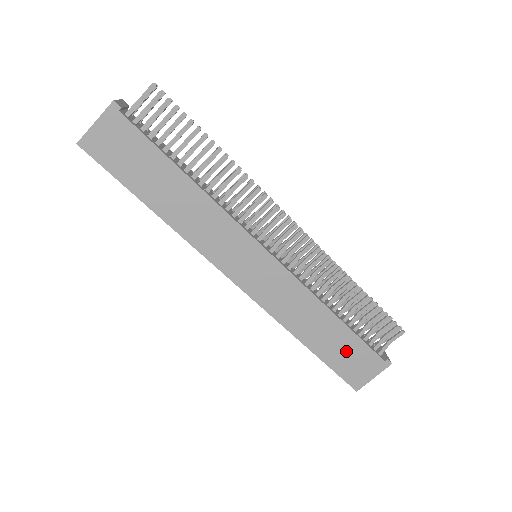
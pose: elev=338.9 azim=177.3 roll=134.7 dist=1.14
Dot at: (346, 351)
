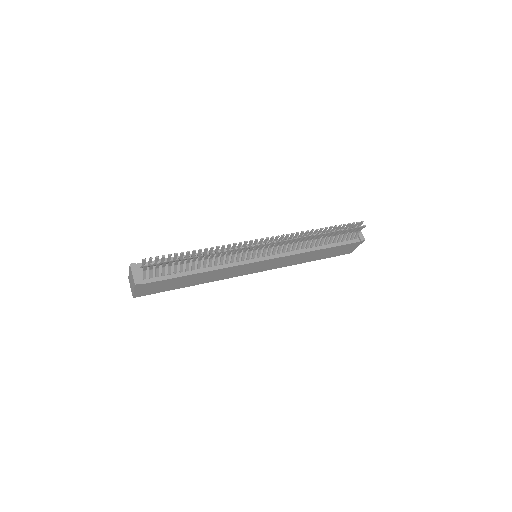
Dot at: (334, 251)
